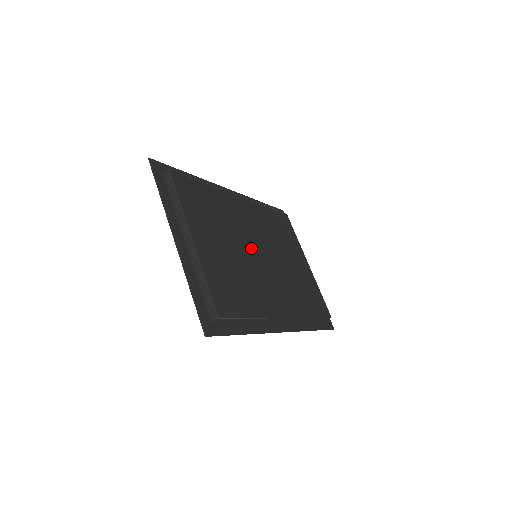
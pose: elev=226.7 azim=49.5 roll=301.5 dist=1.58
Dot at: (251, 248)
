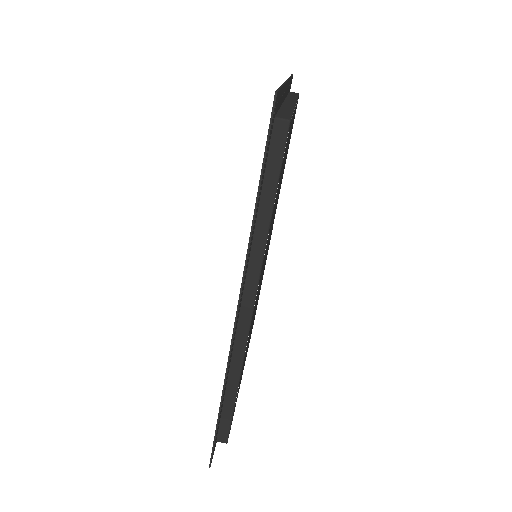
Dot at: occluded
